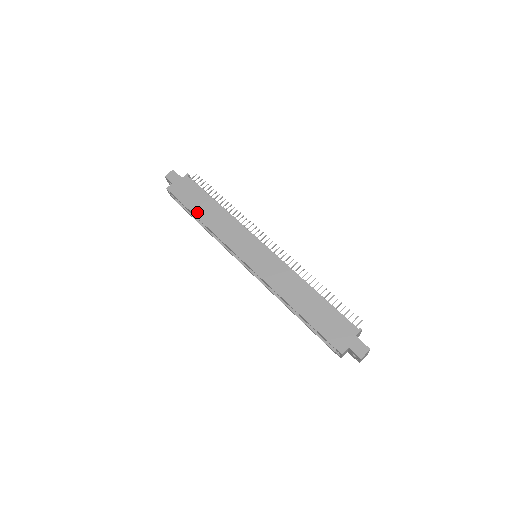
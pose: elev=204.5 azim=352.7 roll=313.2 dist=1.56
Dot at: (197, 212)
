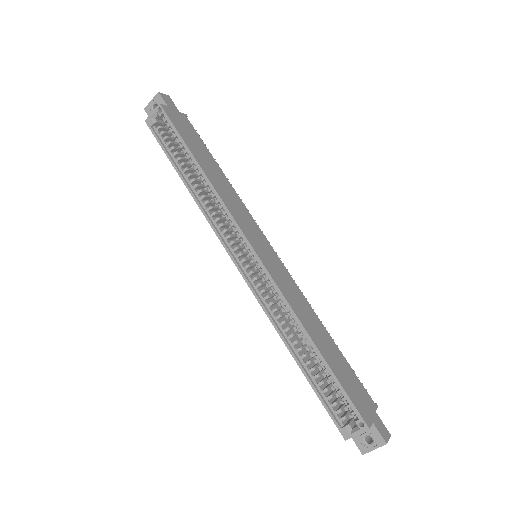
Dot at: (198, 157)
